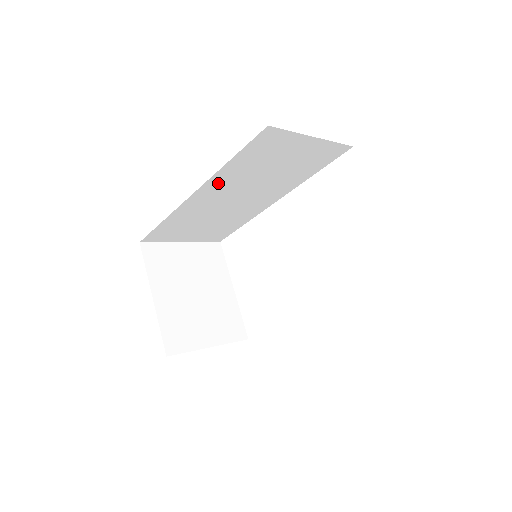
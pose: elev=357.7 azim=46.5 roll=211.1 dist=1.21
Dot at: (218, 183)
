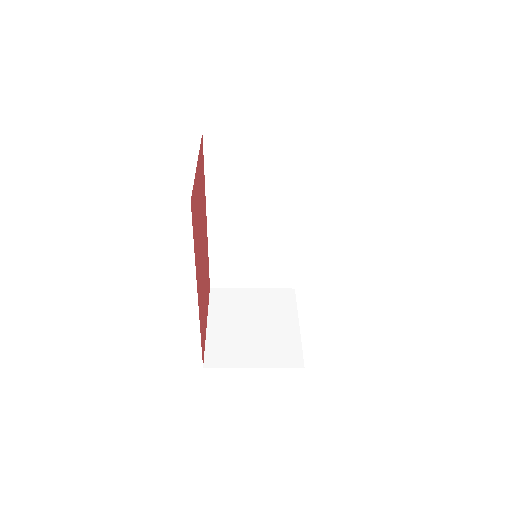
Dot at: (218, 204)
